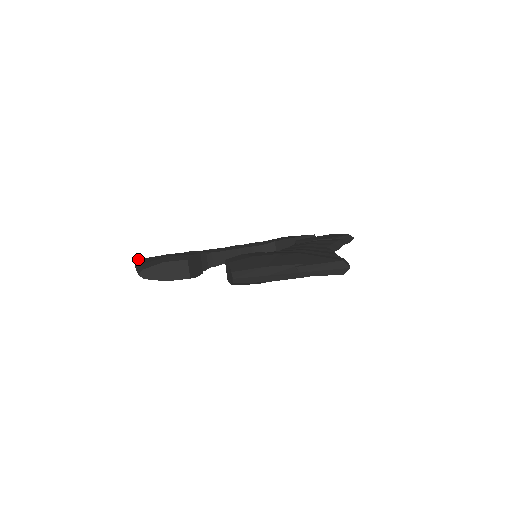
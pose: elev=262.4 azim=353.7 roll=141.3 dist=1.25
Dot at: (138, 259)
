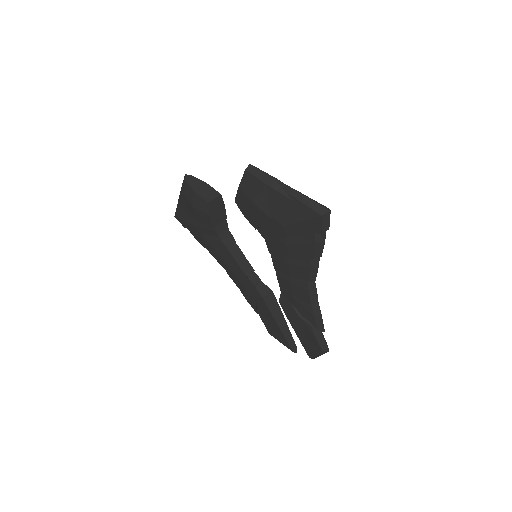
Dot at: occluded
